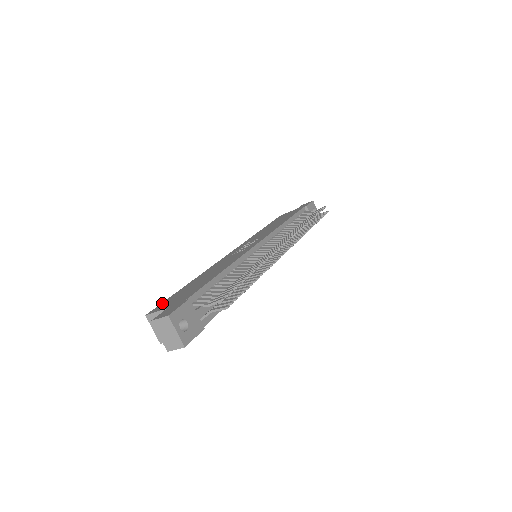
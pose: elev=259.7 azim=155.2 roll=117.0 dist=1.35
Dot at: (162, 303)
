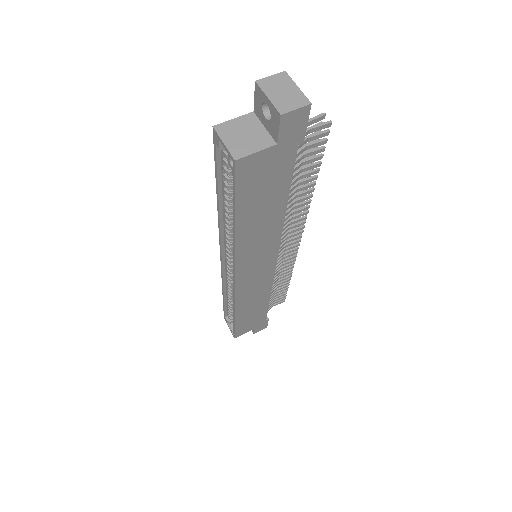
Dot at: (217, 150)
